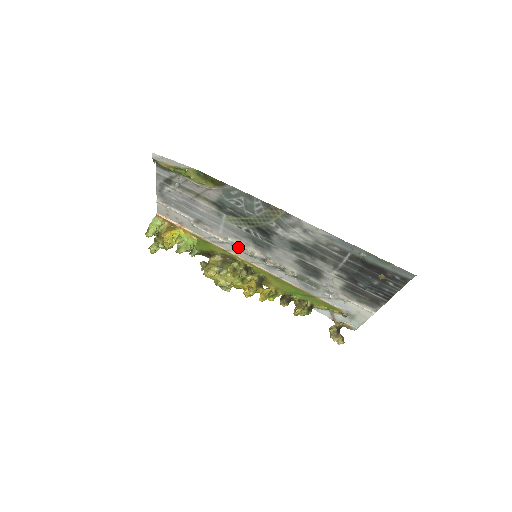
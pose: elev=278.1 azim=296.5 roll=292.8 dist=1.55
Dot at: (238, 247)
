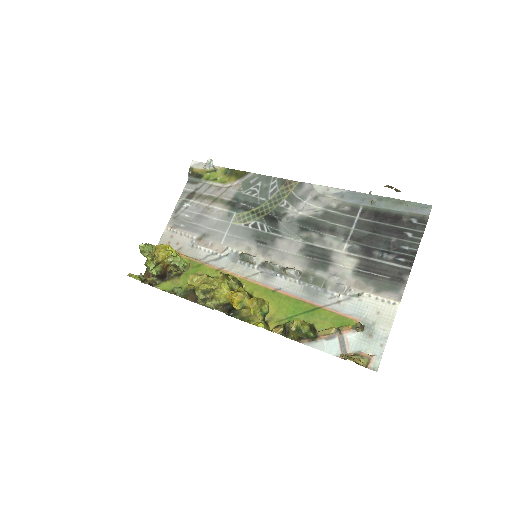
Dot at: (236, 257)
